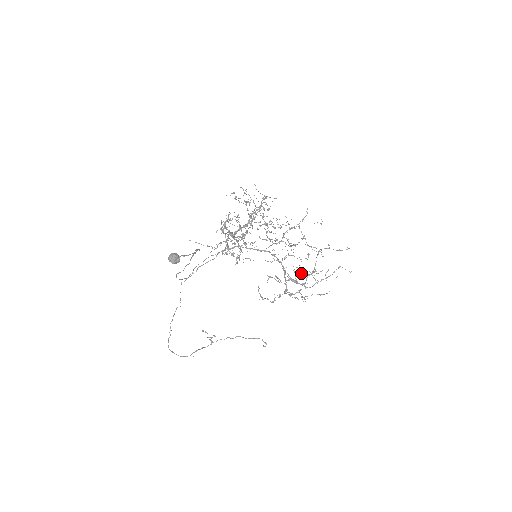
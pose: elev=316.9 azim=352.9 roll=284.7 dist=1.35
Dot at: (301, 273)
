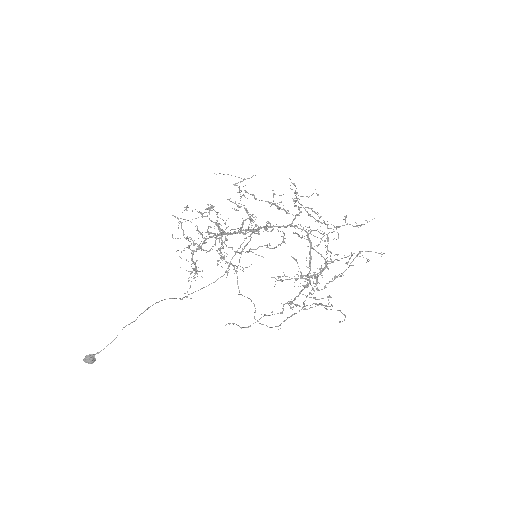
Dot at: occluded
